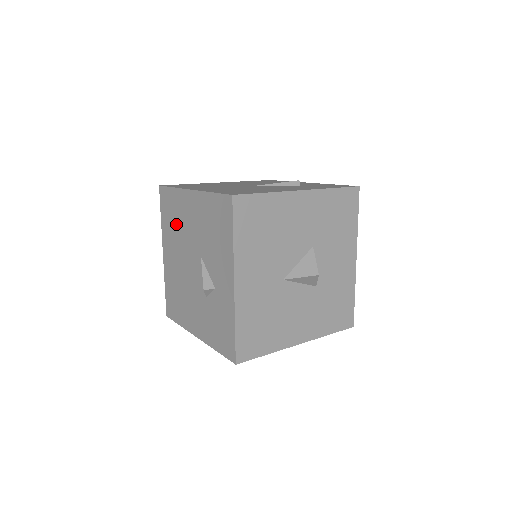
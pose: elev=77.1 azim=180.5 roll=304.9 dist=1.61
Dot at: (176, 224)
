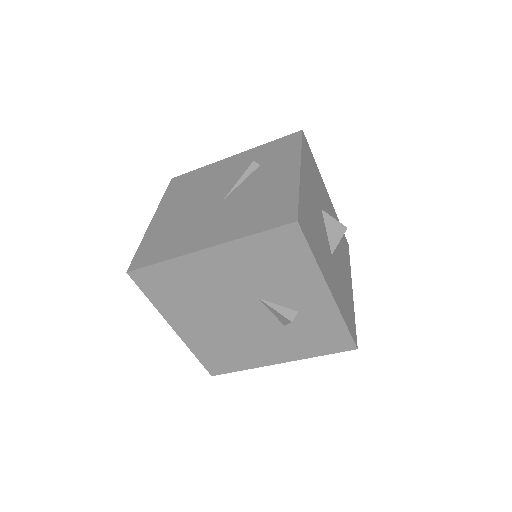
Dot at: (190, 292)
